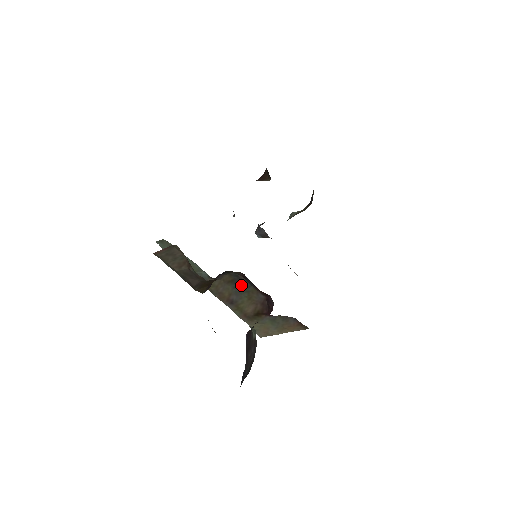
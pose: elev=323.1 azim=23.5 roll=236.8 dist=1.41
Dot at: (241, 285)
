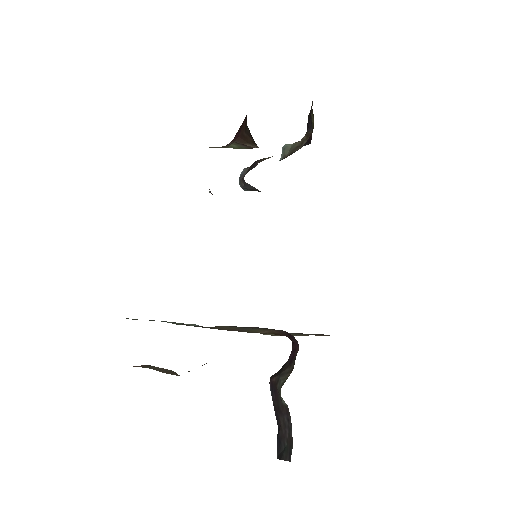
Dot at: occluded
